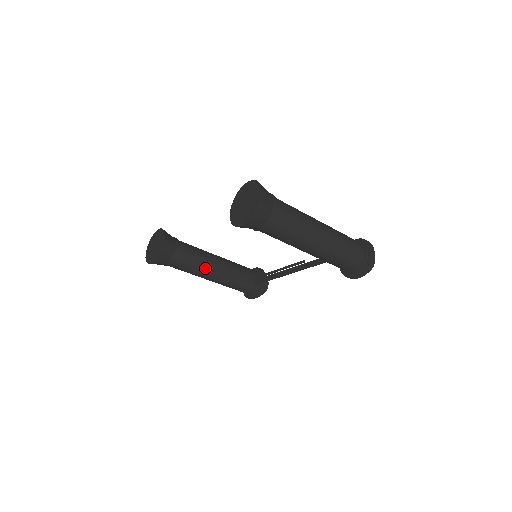
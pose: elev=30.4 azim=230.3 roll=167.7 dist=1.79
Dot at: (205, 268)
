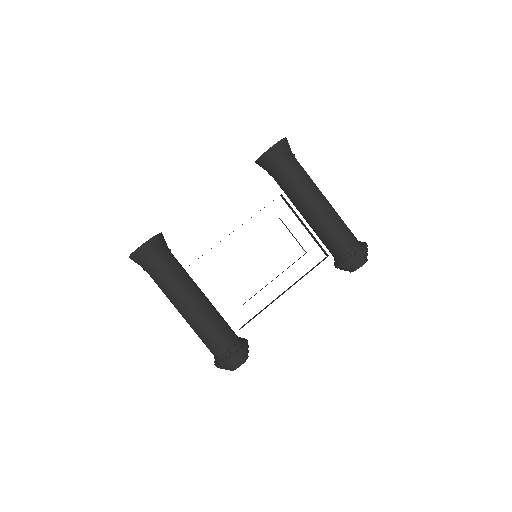
Dot at: (192, 284)
